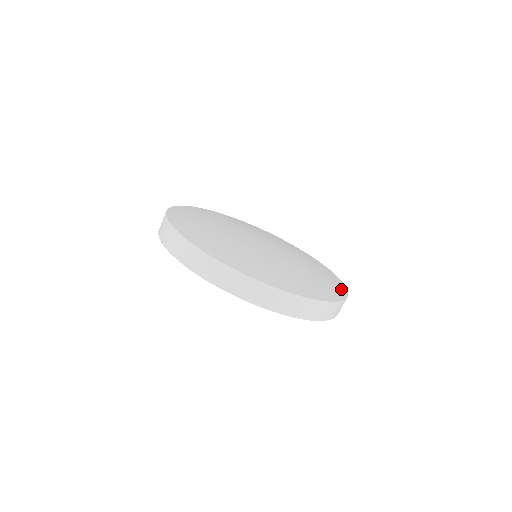
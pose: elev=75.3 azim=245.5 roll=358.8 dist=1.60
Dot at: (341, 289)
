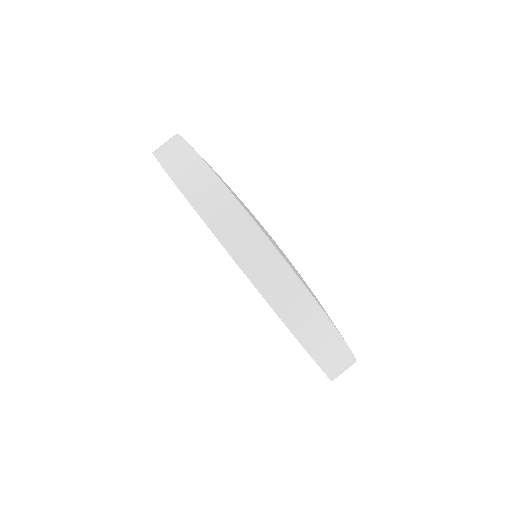
Dot at: occluded
